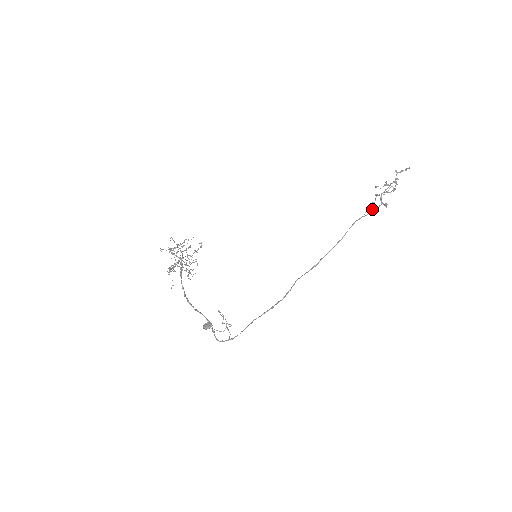
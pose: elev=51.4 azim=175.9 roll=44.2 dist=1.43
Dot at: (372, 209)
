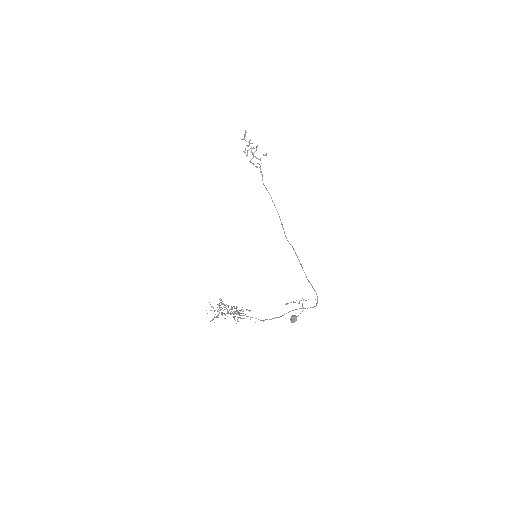
Dot at: (260, 168)
